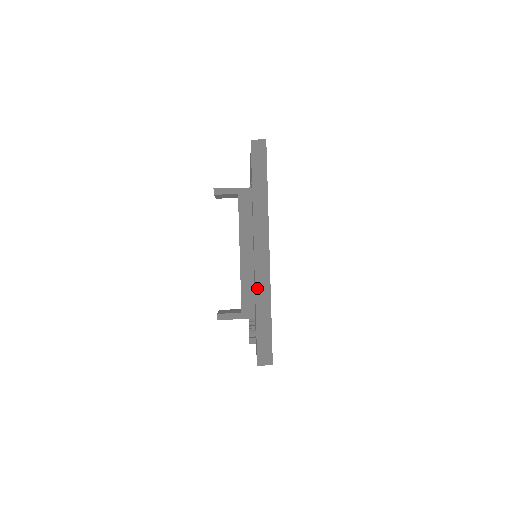
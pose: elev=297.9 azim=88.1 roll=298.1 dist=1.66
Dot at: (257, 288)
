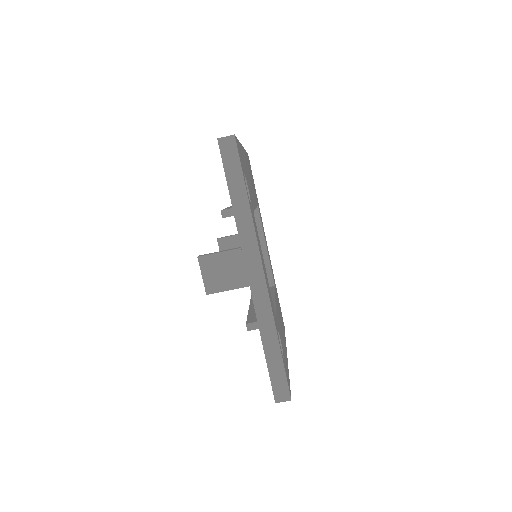
Dot at: occluded
